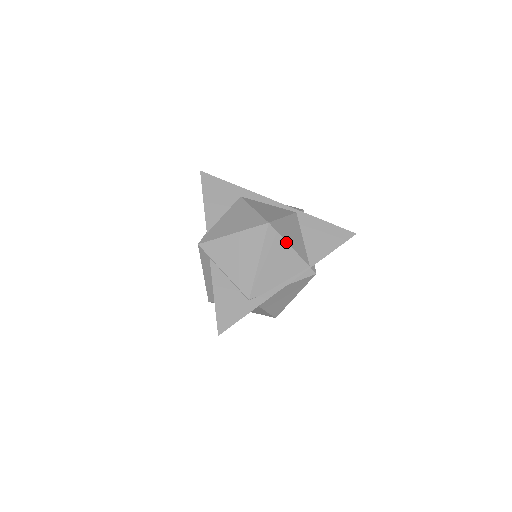
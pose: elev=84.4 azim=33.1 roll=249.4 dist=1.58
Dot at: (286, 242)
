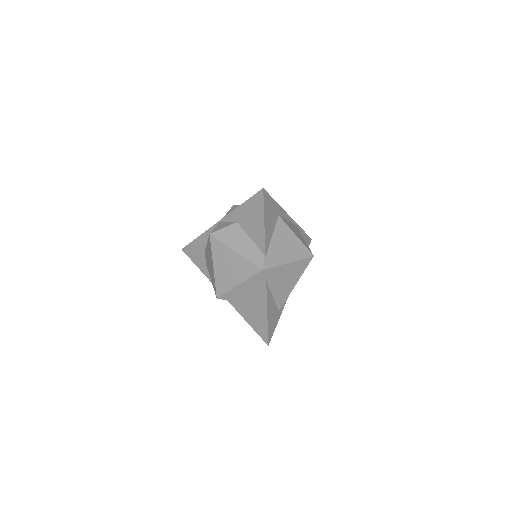
Dot at: occluded
